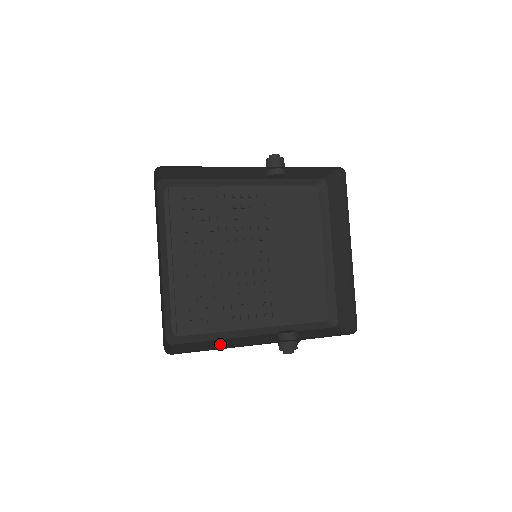
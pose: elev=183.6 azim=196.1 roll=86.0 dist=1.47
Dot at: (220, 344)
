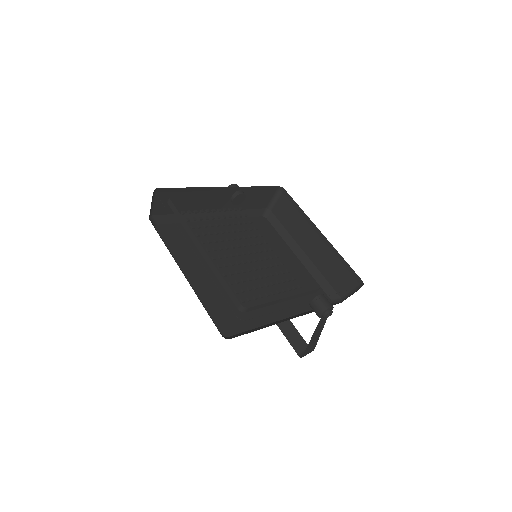
Dot at: occluded
